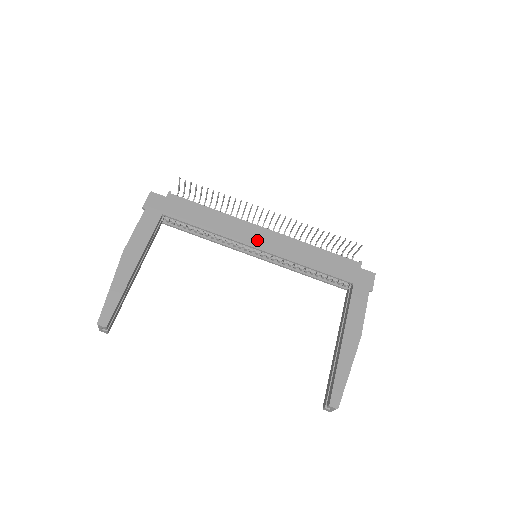
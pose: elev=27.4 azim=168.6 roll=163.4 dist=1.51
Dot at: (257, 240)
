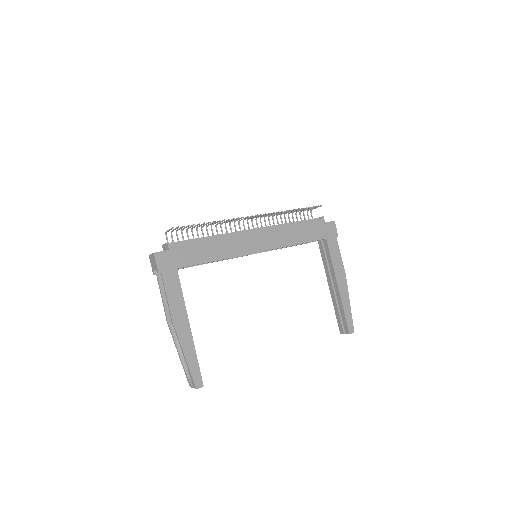
Dot at: (254, 245)
